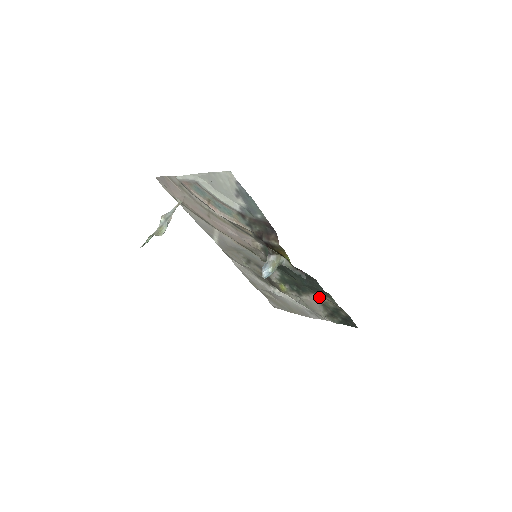
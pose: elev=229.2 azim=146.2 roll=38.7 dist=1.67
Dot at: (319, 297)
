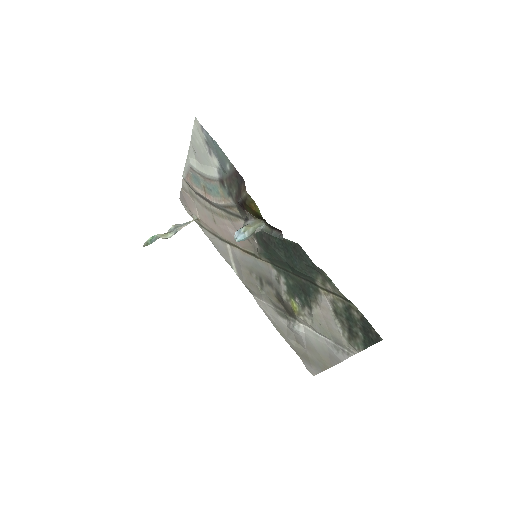
Dot at: (325, 296)
